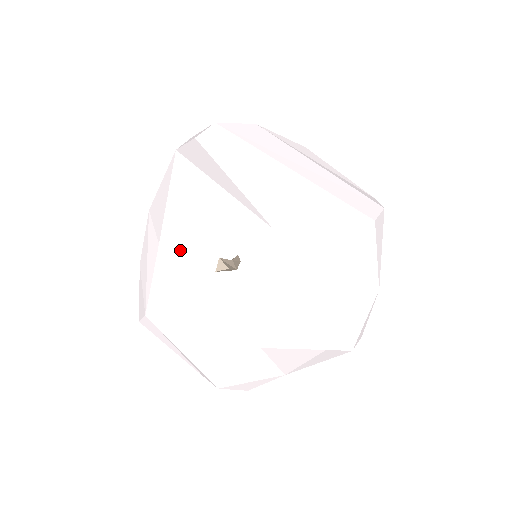
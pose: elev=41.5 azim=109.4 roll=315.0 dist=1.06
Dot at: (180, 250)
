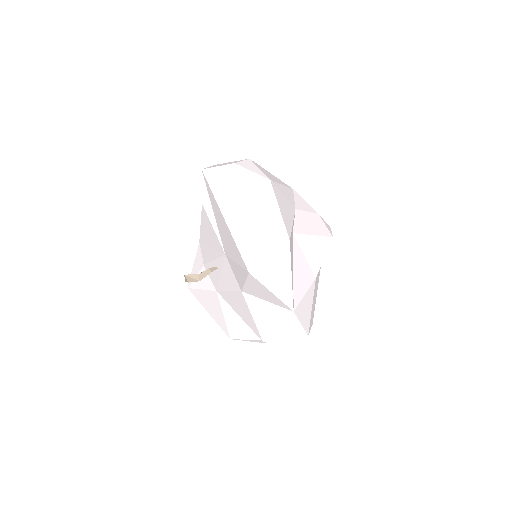
Dot at: (203, 250)
